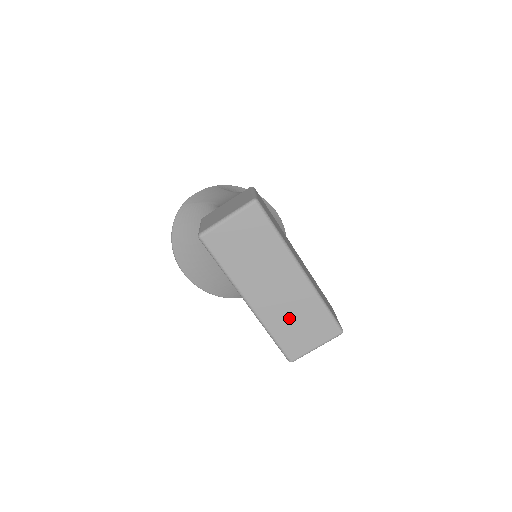
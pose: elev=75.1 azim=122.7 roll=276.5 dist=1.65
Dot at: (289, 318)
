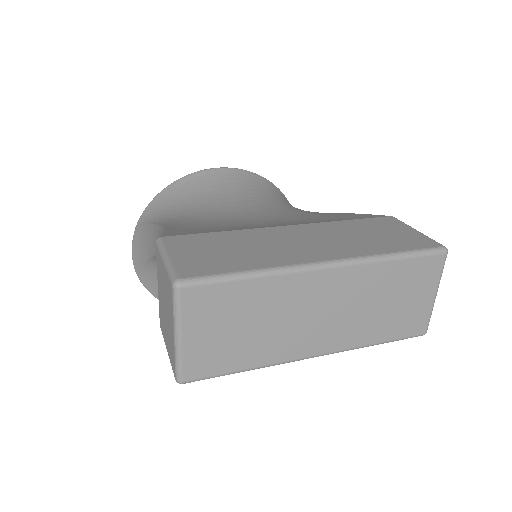
Dot at: (374, 313)
